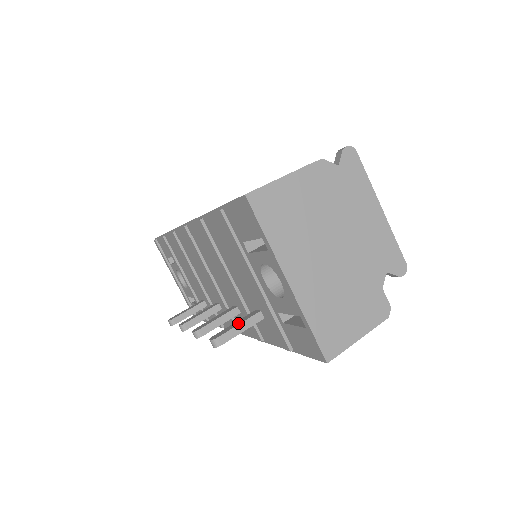
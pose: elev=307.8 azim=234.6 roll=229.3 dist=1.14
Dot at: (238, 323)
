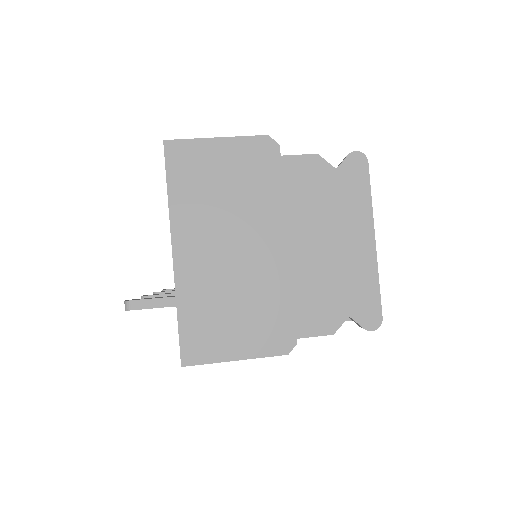
Dot at: (160, 297)
